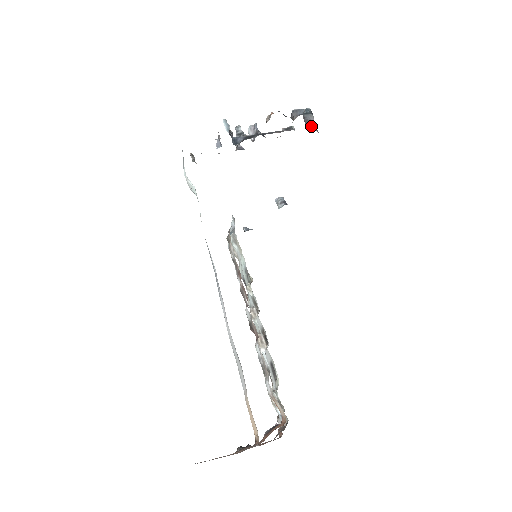
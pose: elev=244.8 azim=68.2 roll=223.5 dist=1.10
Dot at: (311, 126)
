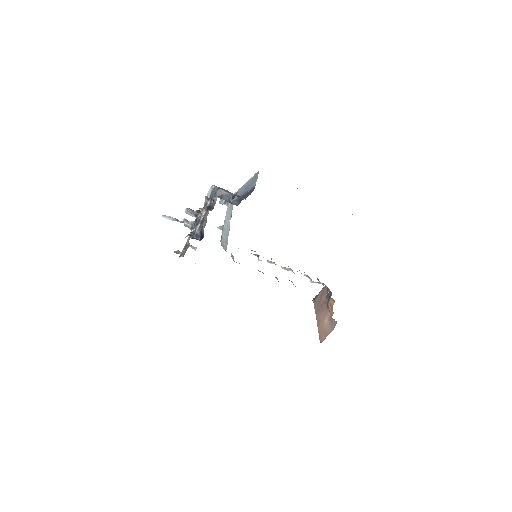
Dot at: (227, 197)
